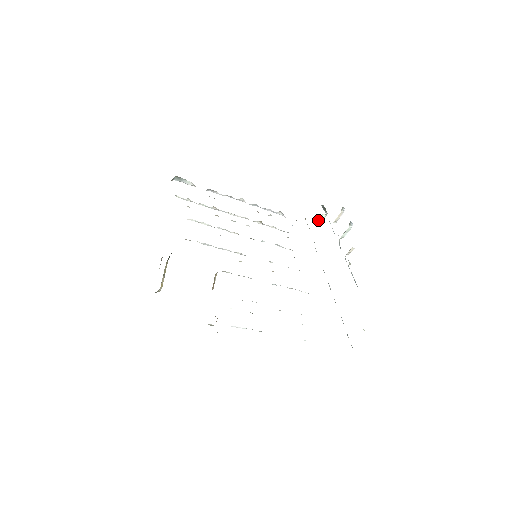
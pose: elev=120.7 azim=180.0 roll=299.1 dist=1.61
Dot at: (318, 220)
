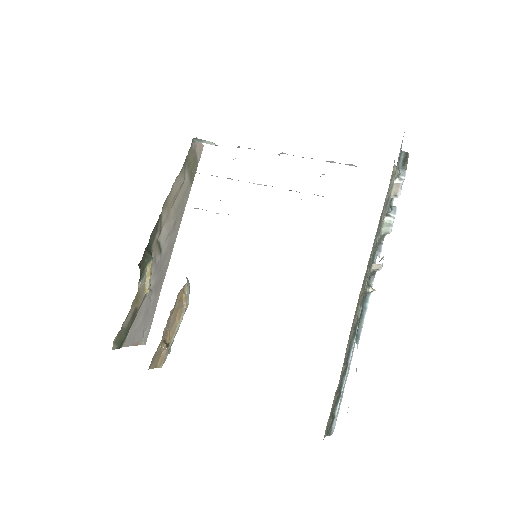
Dot at: occluded
